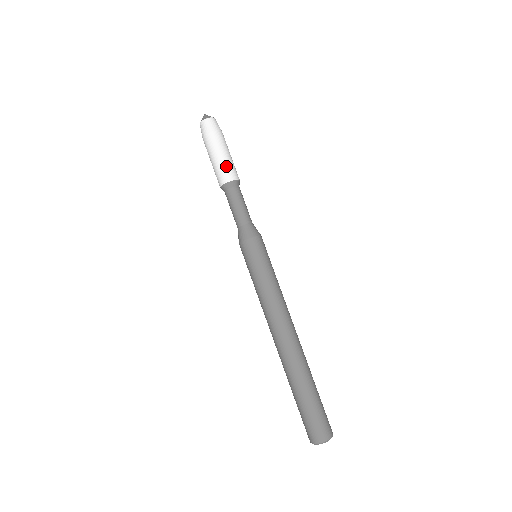
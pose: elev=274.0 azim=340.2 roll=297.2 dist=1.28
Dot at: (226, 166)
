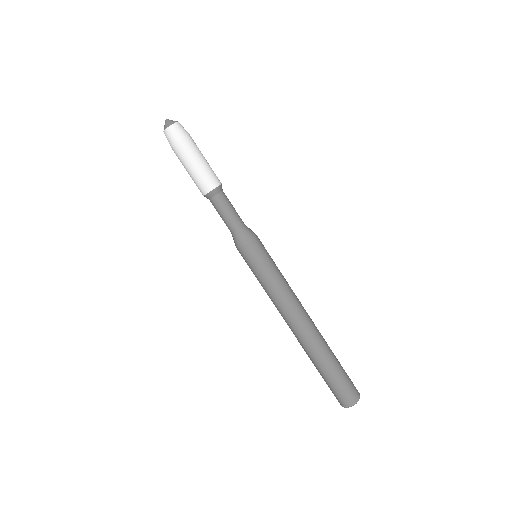
Dot at: (196, 180)
